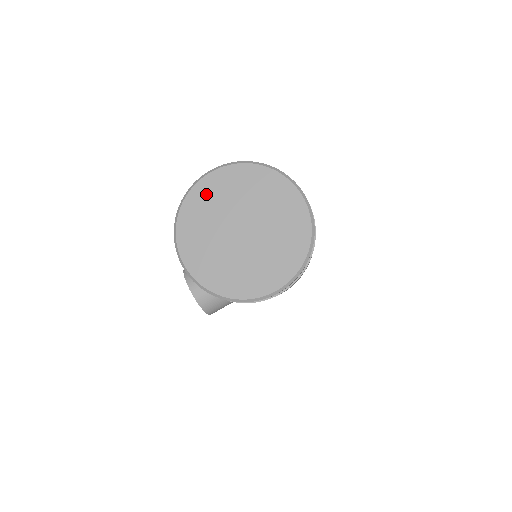
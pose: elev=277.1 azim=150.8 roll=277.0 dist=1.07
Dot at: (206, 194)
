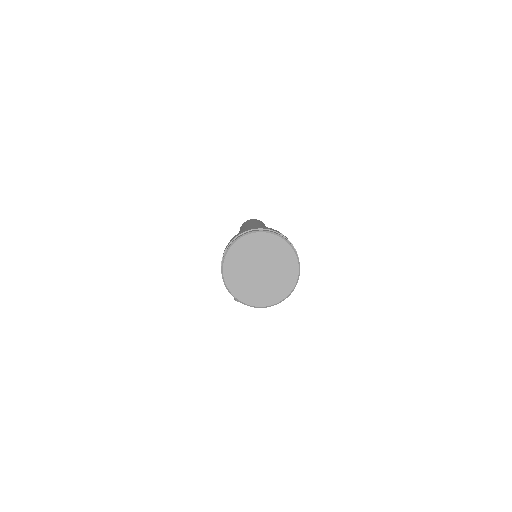
Dot at: (232, 275)
